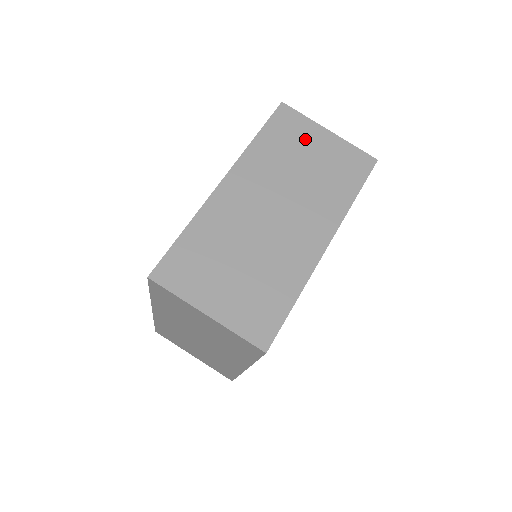
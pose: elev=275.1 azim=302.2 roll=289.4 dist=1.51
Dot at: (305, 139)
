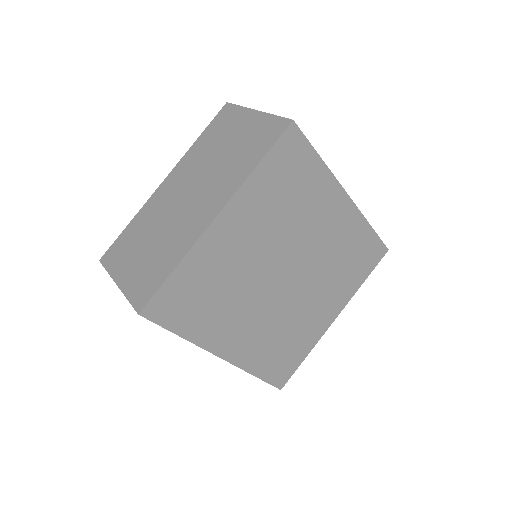
Dot at: occluded
